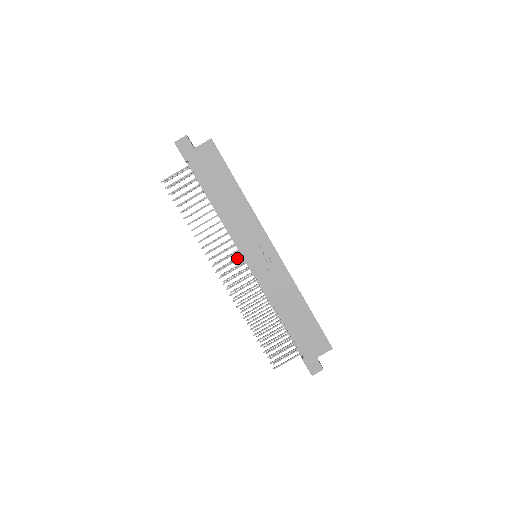
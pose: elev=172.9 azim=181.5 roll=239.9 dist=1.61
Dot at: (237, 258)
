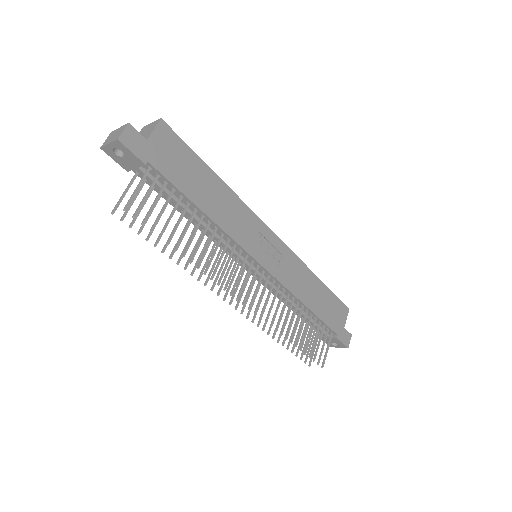
Dot at: (236, 271)
